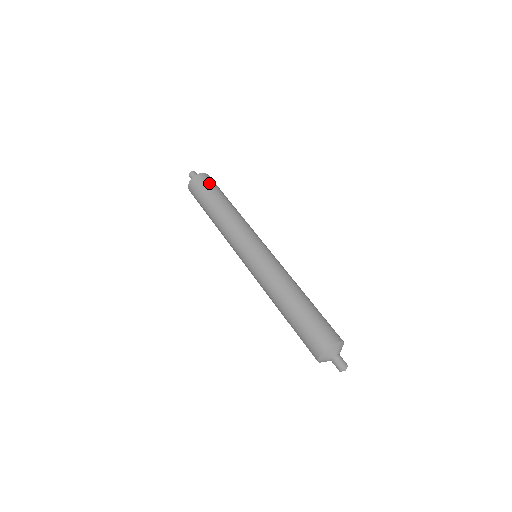
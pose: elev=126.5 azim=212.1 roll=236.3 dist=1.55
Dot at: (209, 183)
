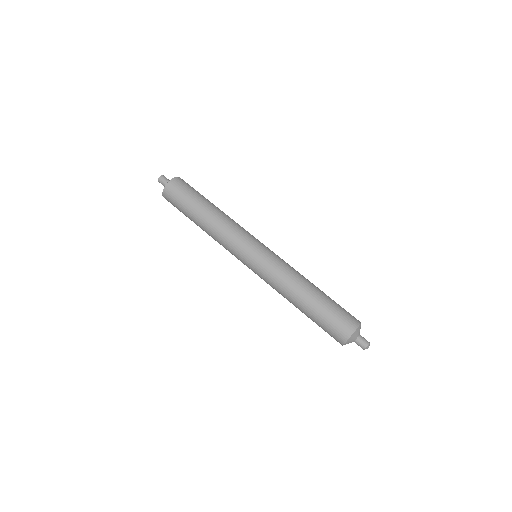
Dot at: (191, 187)
